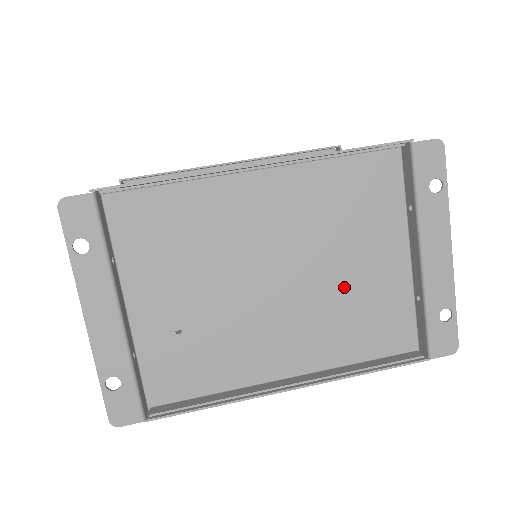
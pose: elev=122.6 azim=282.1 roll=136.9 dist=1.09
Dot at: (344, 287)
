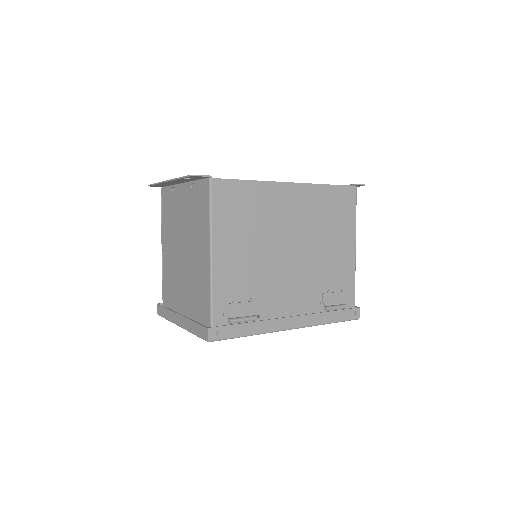
Dot at: occluded
